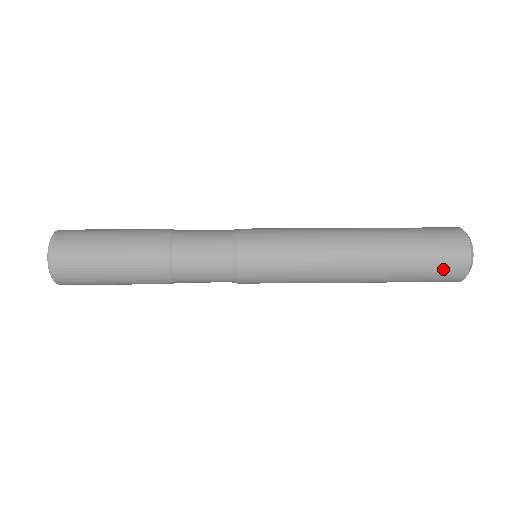
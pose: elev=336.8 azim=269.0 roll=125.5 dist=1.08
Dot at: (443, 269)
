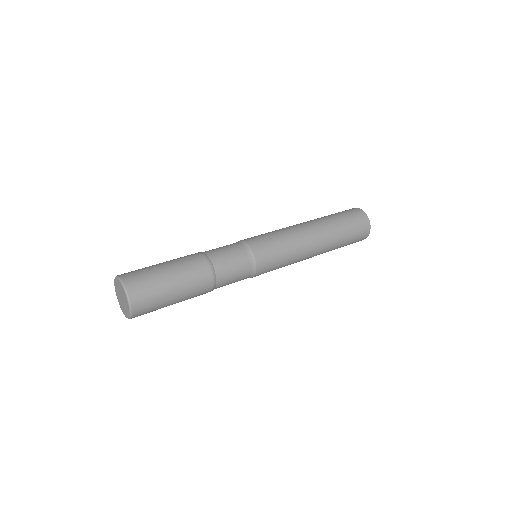
Dot at: occluded
